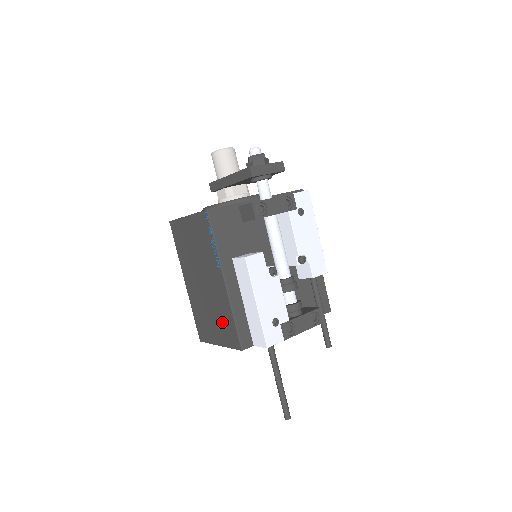
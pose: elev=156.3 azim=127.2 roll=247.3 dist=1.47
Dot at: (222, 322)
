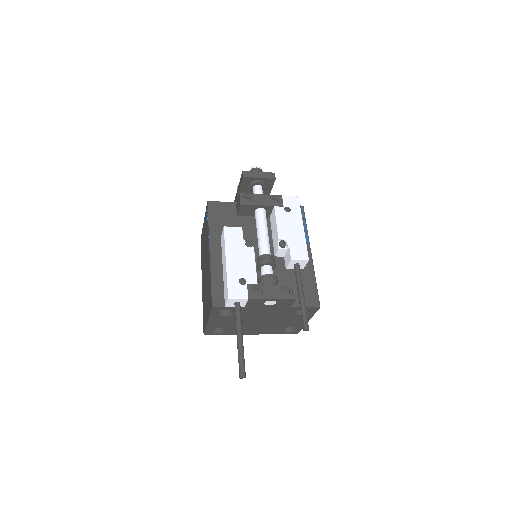
Dot at: (208, 293)
